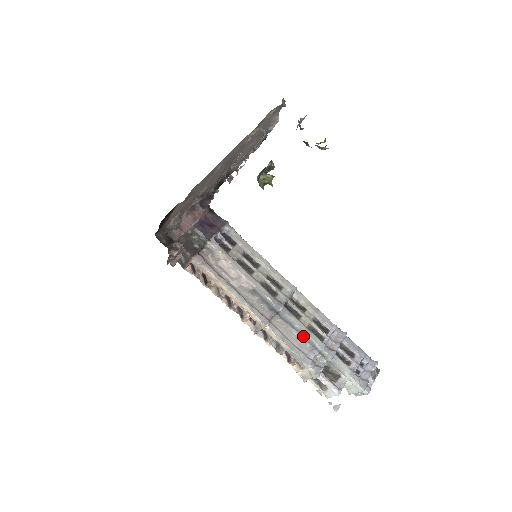
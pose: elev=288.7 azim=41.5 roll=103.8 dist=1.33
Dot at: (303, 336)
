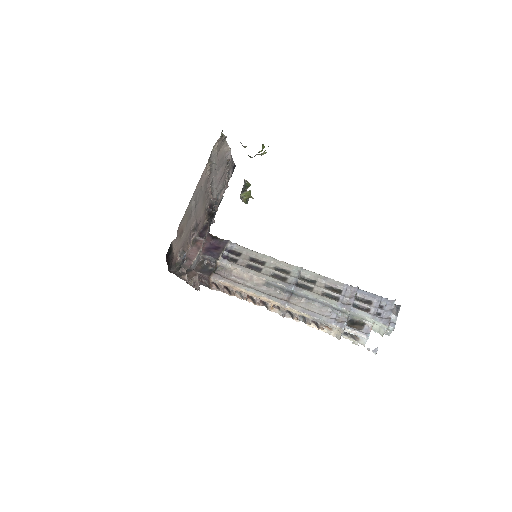
Dot at: (320, 303)
